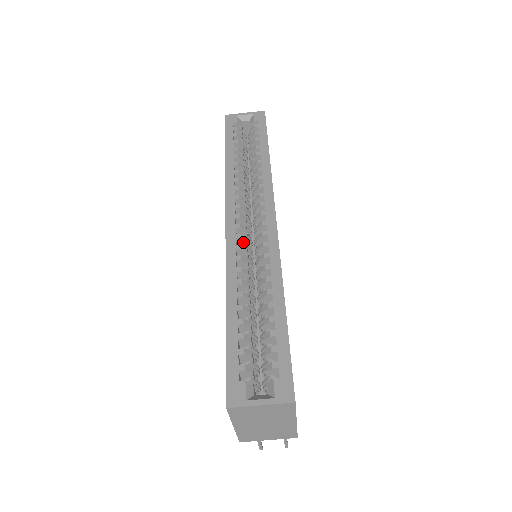
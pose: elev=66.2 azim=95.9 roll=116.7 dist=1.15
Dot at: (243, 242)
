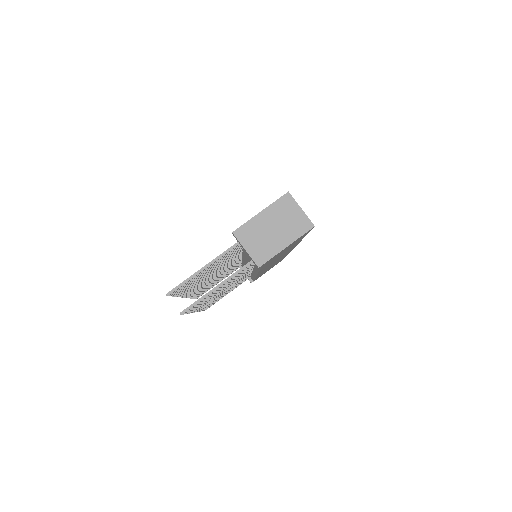
Dot at: occluded
